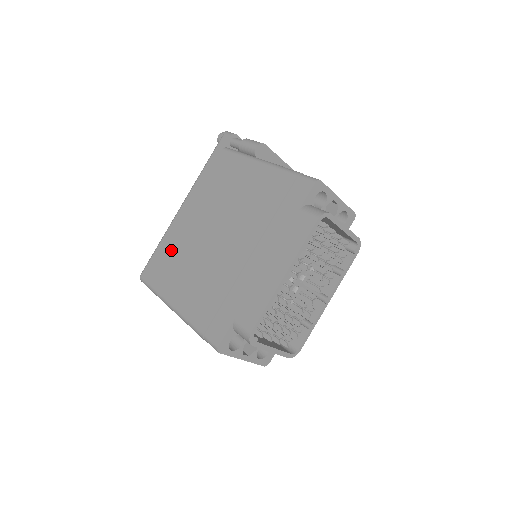
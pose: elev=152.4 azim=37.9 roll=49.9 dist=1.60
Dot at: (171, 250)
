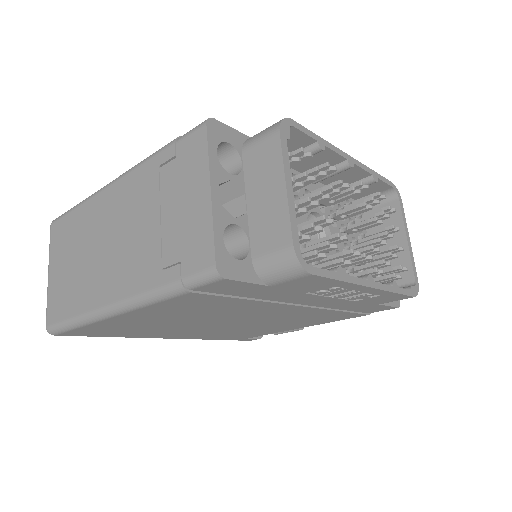
Dot at: occluded
